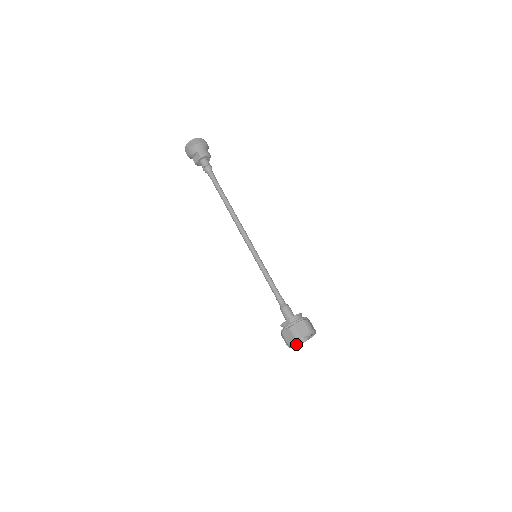
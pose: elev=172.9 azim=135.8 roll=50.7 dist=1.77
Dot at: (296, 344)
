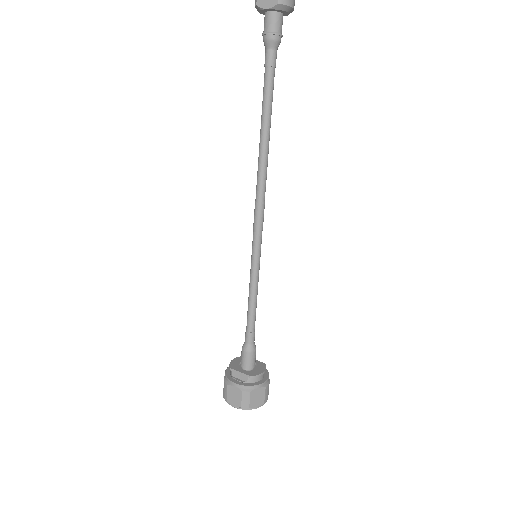
Dot at: occluded
